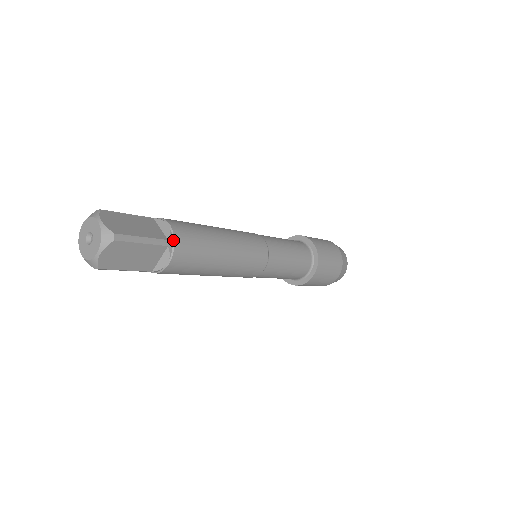
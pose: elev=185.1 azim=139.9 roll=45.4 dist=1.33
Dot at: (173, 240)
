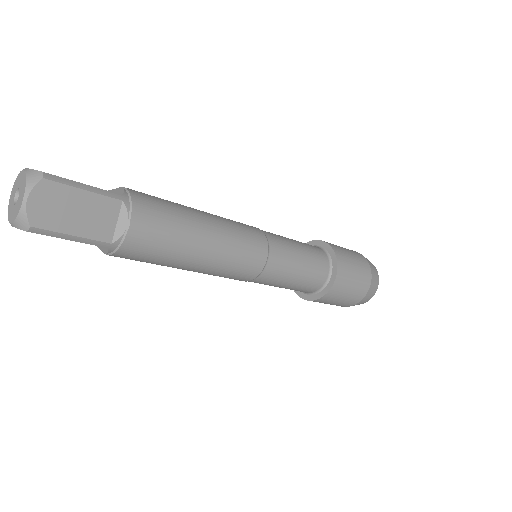
Dot at: (129, 196)
